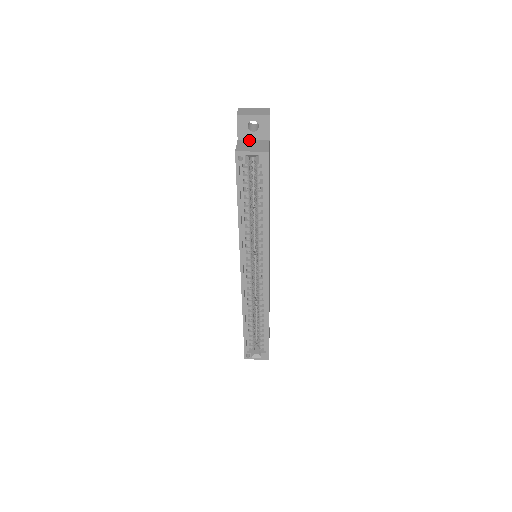
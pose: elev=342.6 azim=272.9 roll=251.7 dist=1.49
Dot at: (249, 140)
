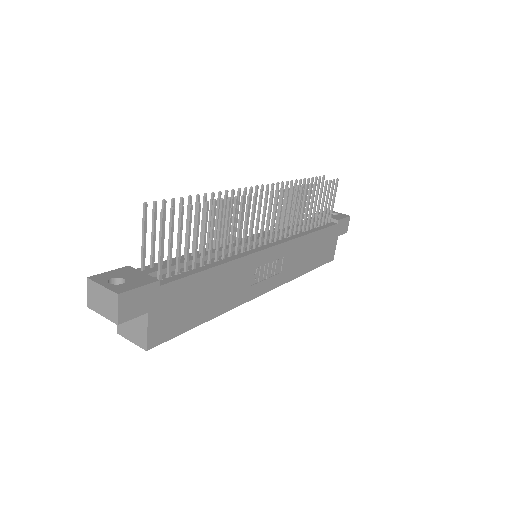
Dot at: occluded
